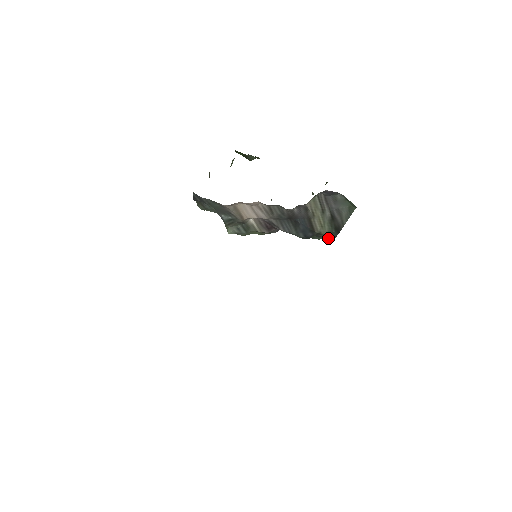
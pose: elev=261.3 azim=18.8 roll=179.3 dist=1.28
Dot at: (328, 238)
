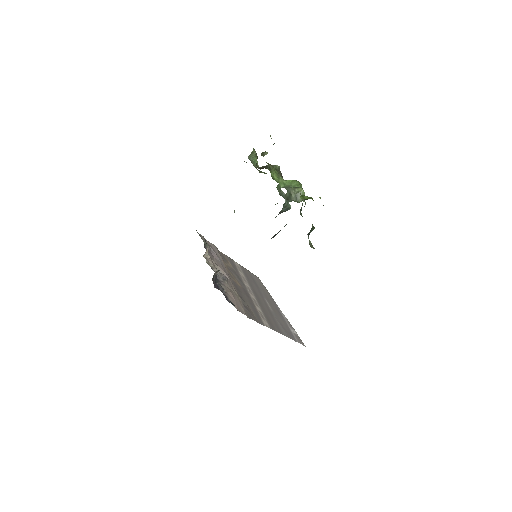
Dot at: occluded
